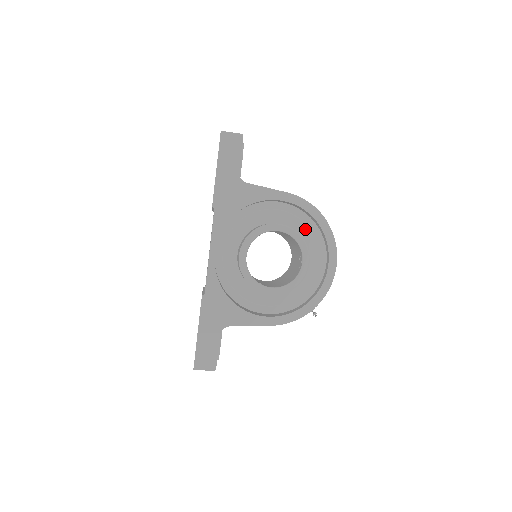
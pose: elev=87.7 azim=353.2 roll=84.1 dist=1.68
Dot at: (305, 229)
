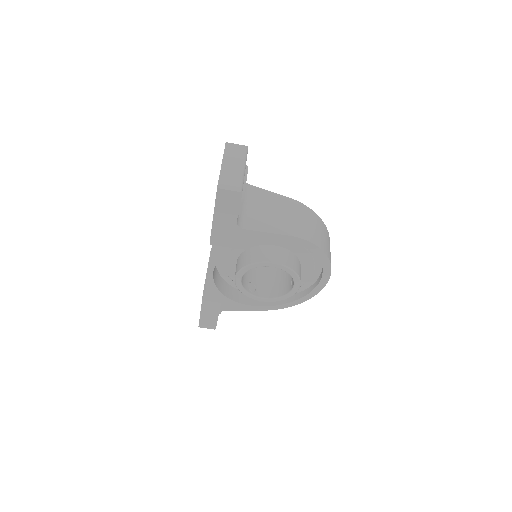
Dot at: (304, 251)
